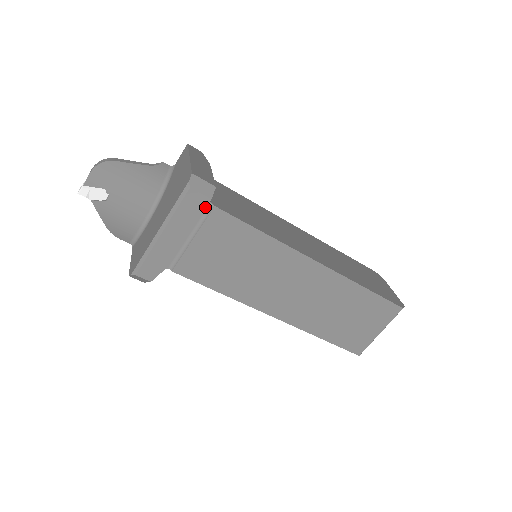
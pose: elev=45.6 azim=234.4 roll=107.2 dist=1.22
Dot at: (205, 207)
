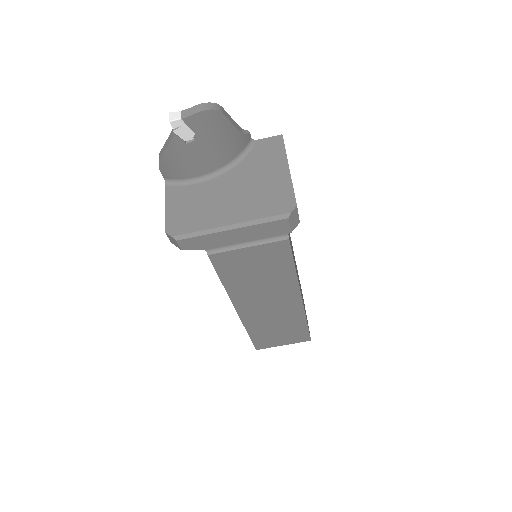
Dot at: (281, 234)
